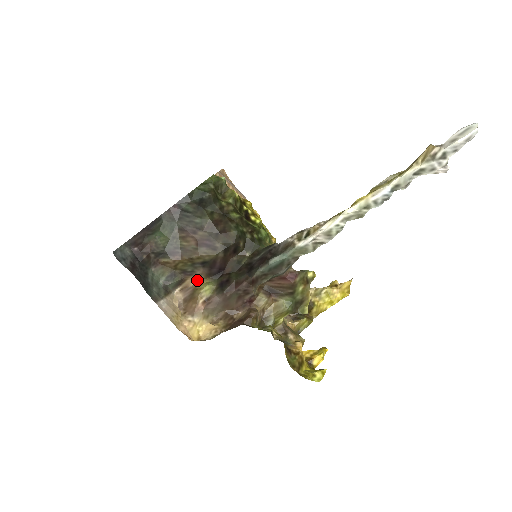
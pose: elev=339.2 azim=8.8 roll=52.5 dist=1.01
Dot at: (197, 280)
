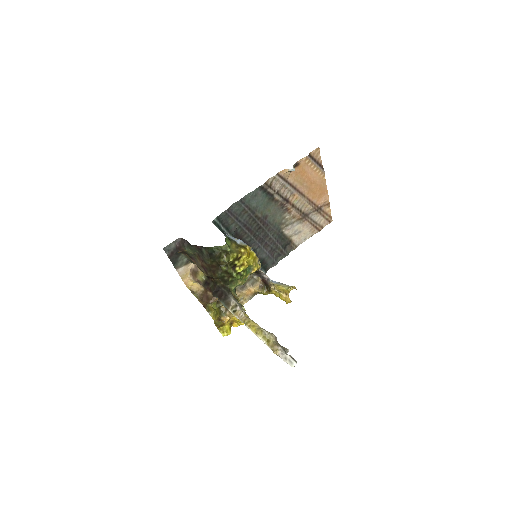
Dot at: occluded
